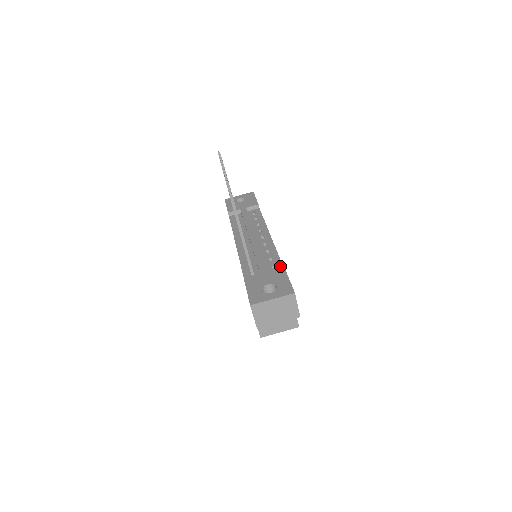
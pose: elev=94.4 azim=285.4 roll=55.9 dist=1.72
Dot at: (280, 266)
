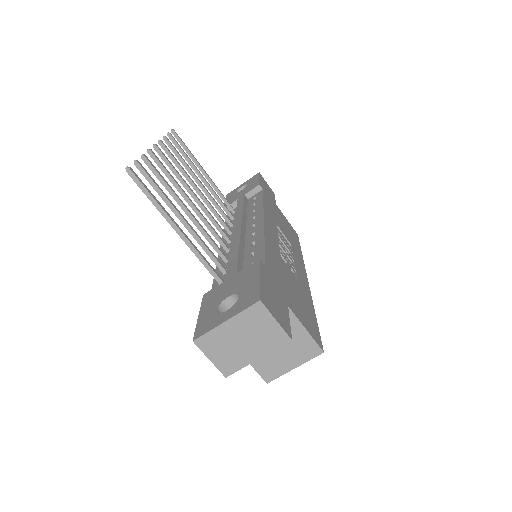
Dot at: (261, 260)
